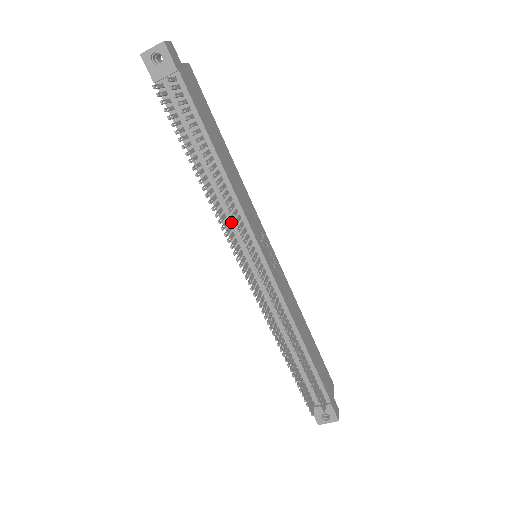
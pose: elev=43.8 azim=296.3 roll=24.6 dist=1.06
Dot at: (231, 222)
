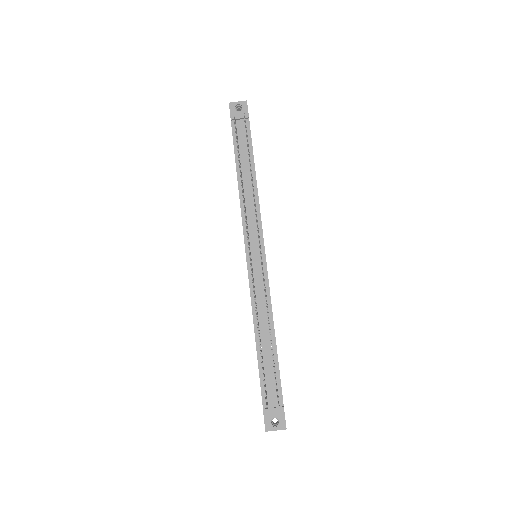
Dot at: (249, 220)
